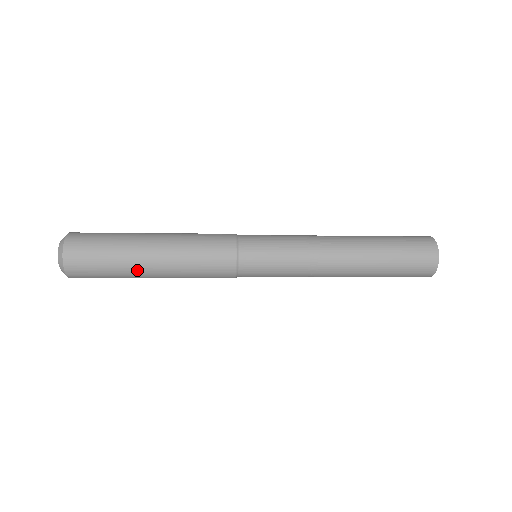
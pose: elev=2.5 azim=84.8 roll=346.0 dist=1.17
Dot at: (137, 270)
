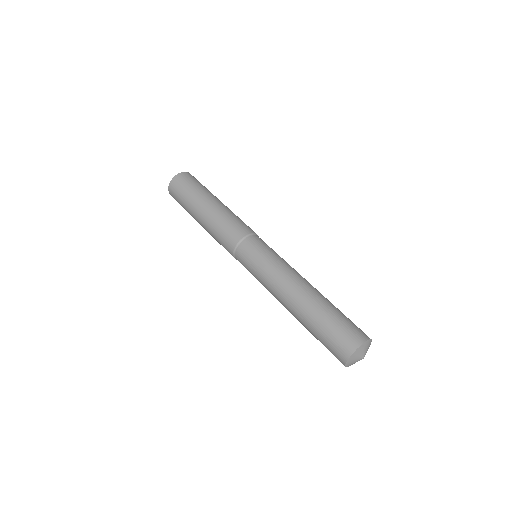
Dot at: occluded
